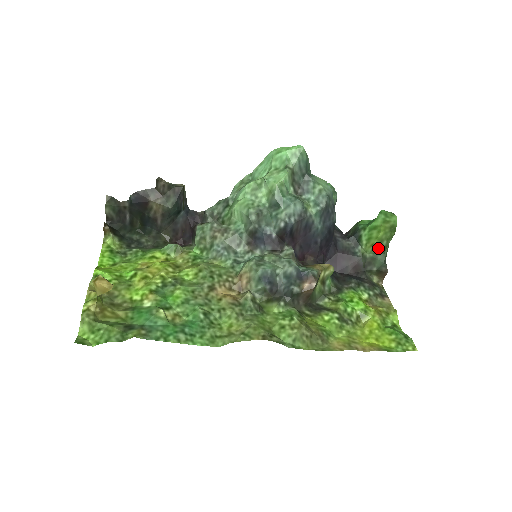
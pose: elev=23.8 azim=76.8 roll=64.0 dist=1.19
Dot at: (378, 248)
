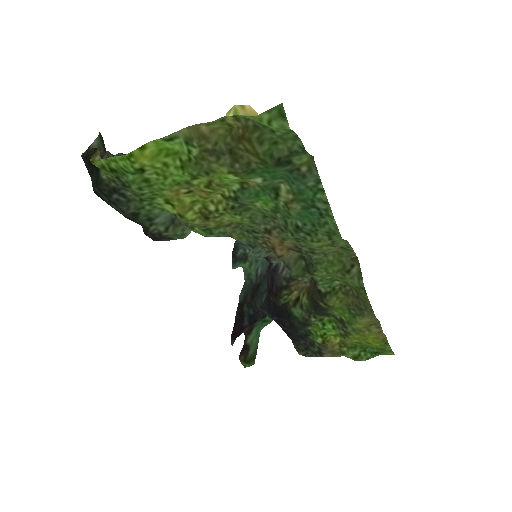
Dot at: occluded
